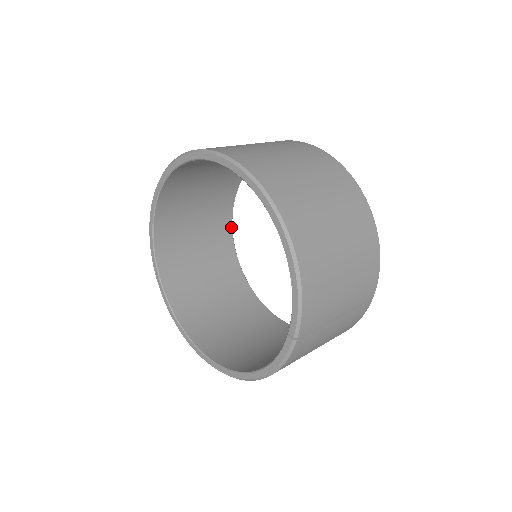
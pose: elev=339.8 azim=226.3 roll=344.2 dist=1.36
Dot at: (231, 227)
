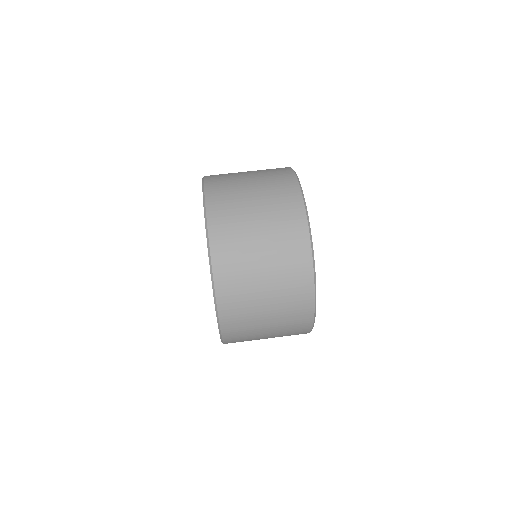
Dot at: occluded
